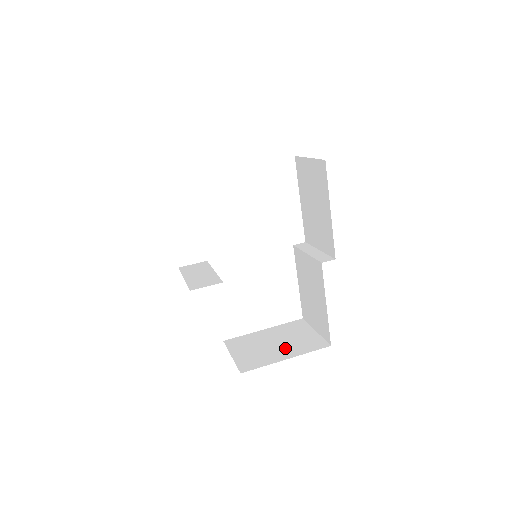
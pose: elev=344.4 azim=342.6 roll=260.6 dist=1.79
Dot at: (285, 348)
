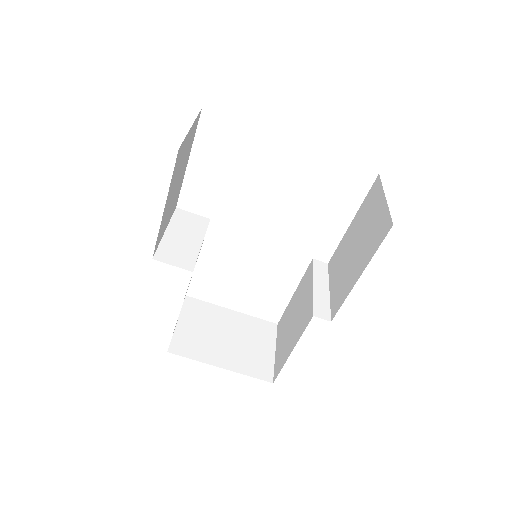
Dot at: (231, 351)
